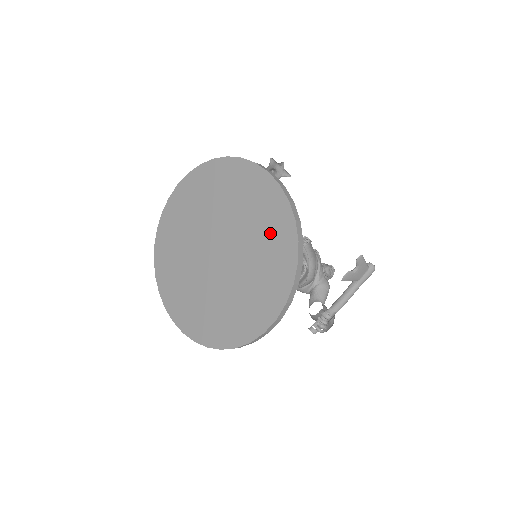
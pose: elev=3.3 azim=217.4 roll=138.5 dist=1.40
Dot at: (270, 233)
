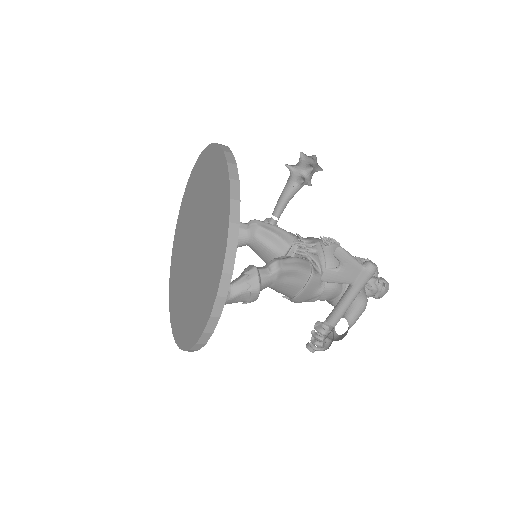
Dot at: (217, 218)
